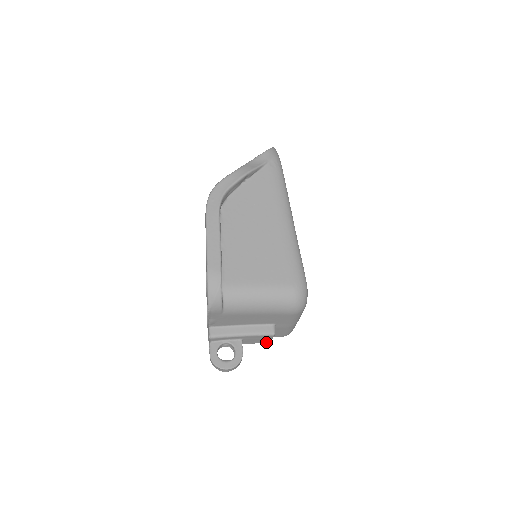
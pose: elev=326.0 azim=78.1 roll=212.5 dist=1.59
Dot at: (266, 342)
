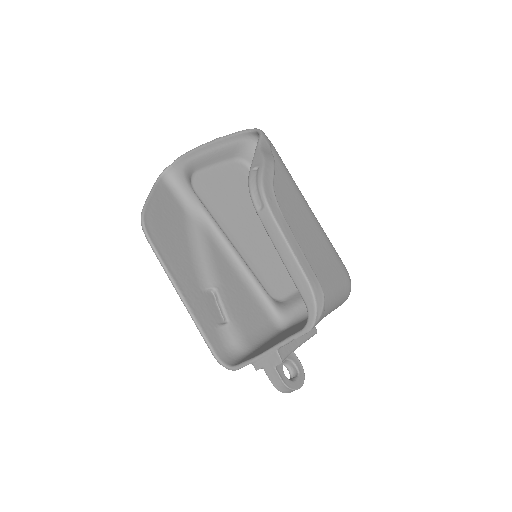
Dot at: occluded
